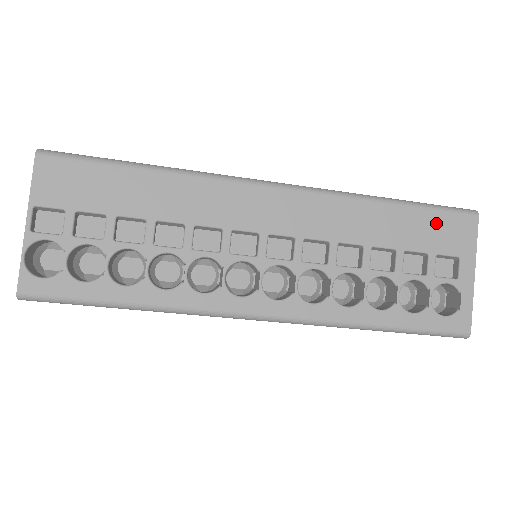
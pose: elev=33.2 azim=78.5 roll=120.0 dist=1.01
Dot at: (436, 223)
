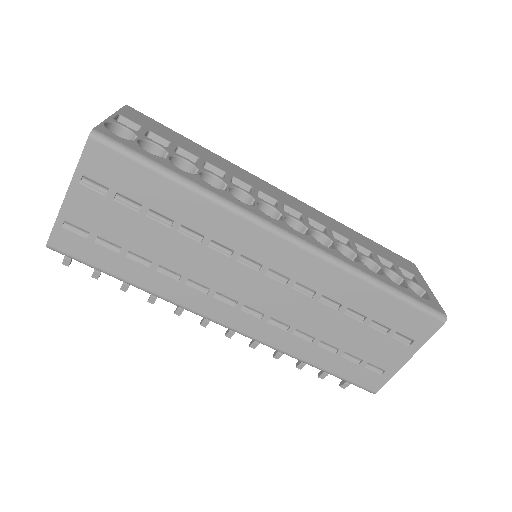
Dot at: (390, 253)
